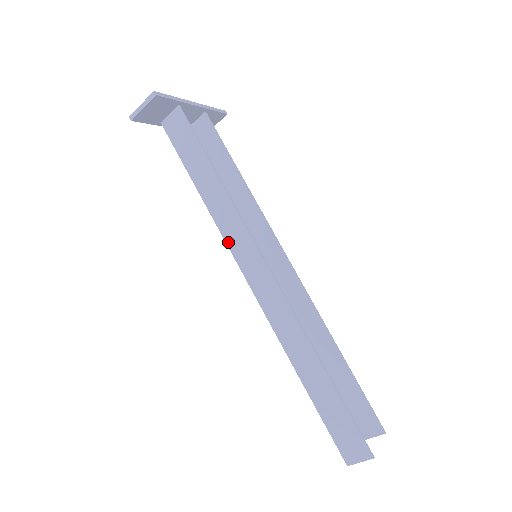
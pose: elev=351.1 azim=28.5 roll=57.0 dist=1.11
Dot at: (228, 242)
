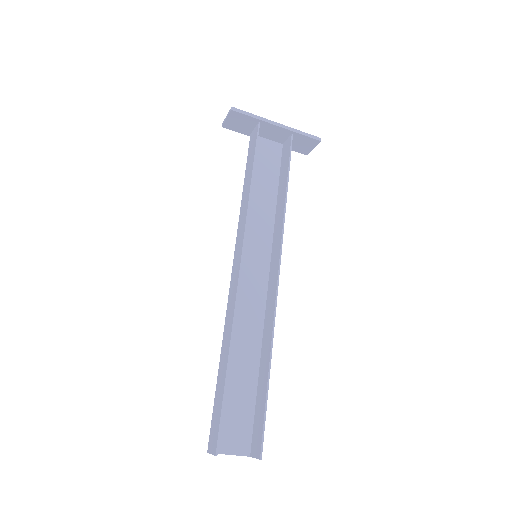
Dot at: (237, 235)
